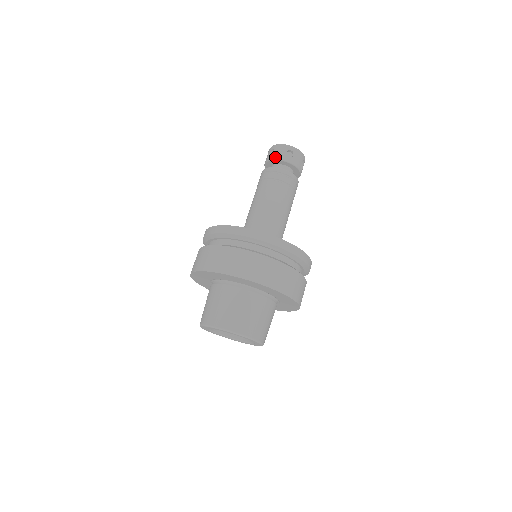
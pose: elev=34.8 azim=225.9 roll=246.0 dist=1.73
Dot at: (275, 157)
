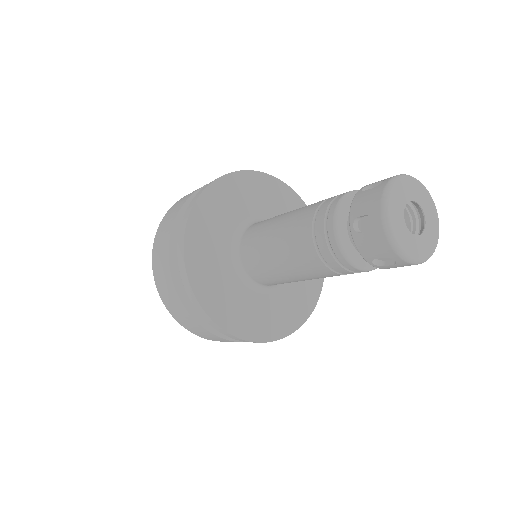
Dot at: (357, 242)
